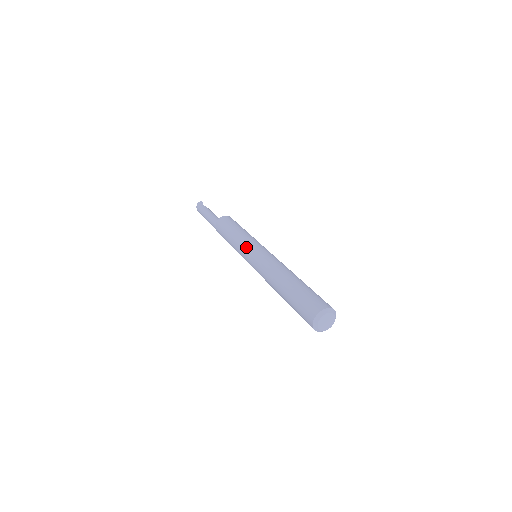
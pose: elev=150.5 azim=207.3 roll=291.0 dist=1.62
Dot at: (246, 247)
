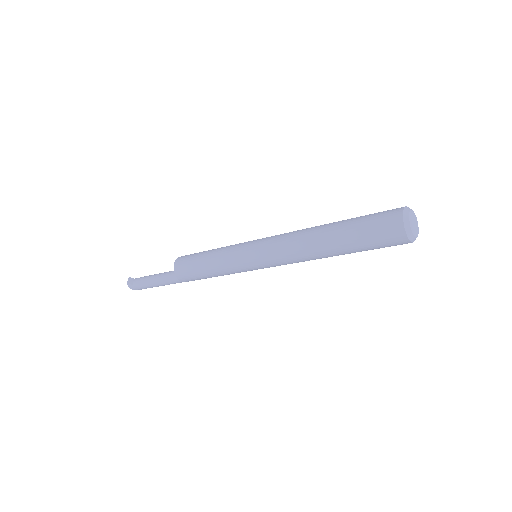
Dot at: (240, 255)
